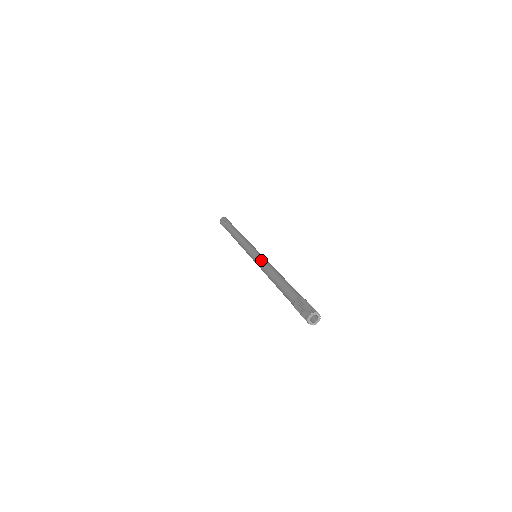
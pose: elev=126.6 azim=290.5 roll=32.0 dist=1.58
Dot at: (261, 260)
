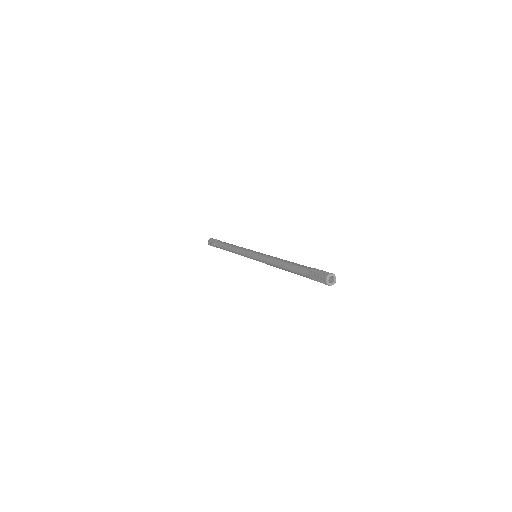
Dot at: (262, 260)
